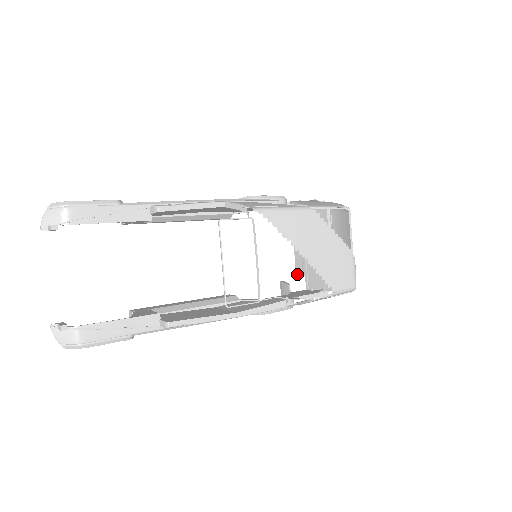
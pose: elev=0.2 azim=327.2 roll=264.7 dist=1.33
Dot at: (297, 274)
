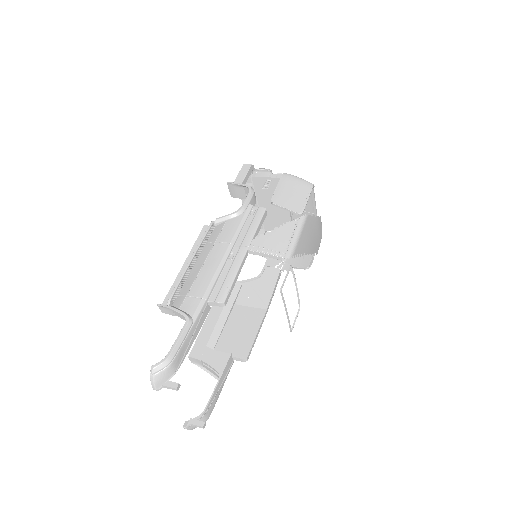
Dot at: occluded
